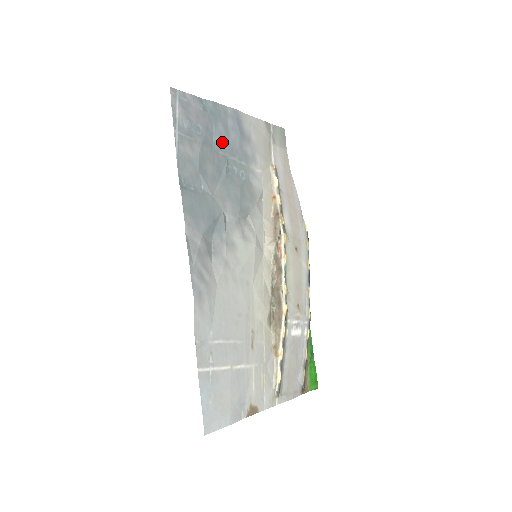
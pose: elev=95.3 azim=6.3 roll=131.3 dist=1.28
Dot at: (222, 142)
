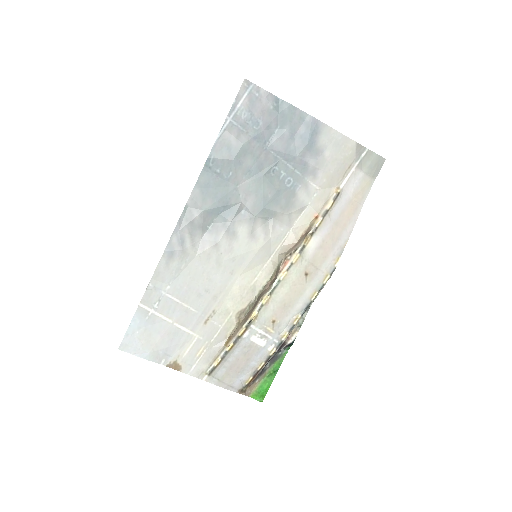
Dot at: (280, 144)
